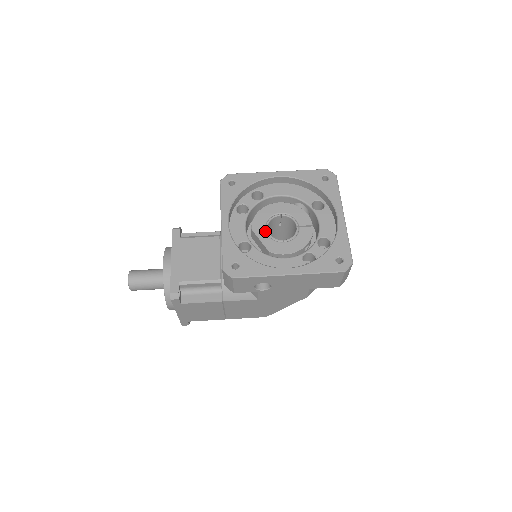
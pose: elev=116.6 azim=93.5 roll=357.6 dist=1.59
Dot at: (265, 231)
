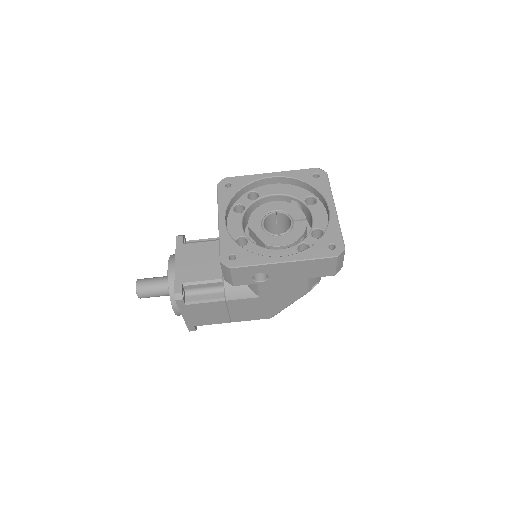
Dot at: (261, 227)
